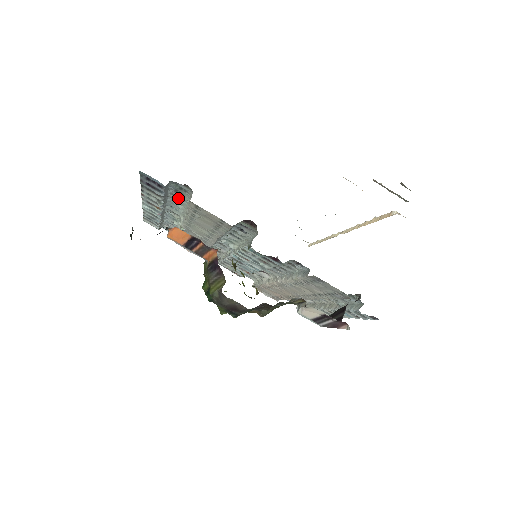
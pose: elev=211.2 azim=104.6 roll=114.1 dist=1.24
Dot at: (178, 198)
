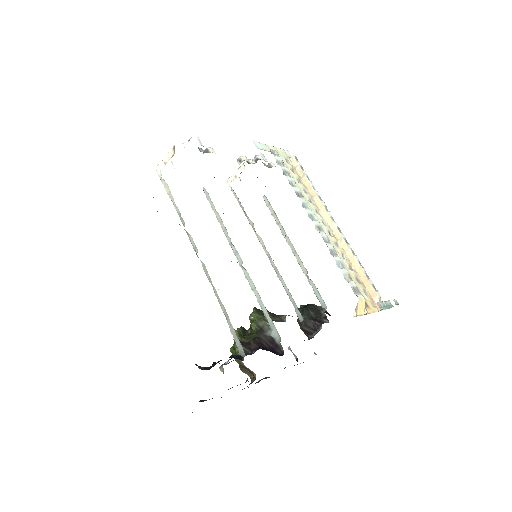
Dot at: occluded
